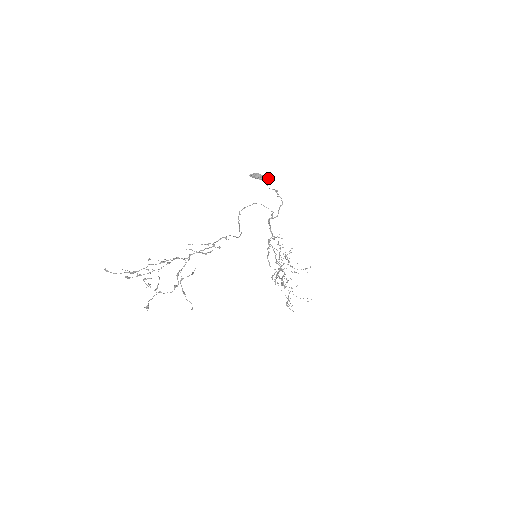
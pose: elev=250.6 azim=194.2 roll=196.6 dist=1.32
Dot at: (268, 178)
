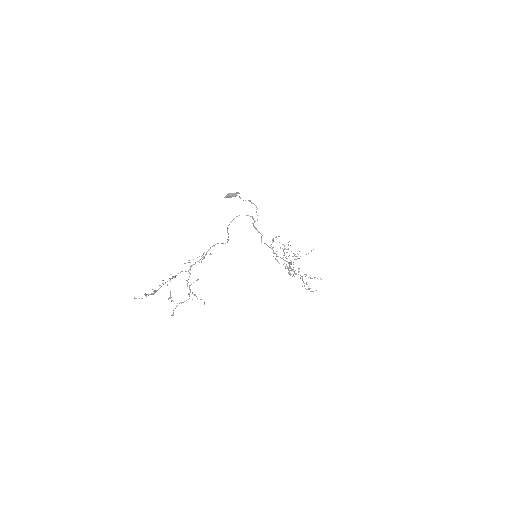
Dot at: (238, 193)
